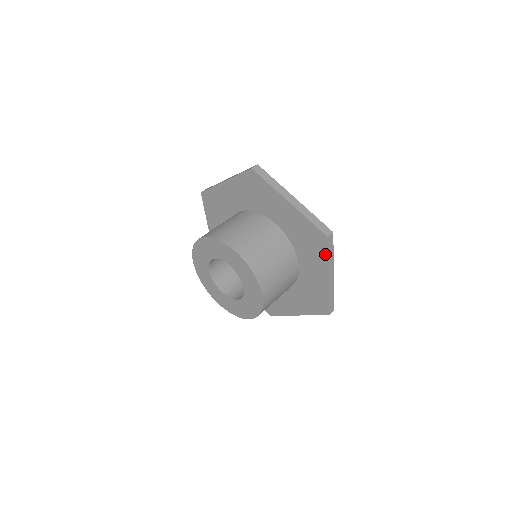
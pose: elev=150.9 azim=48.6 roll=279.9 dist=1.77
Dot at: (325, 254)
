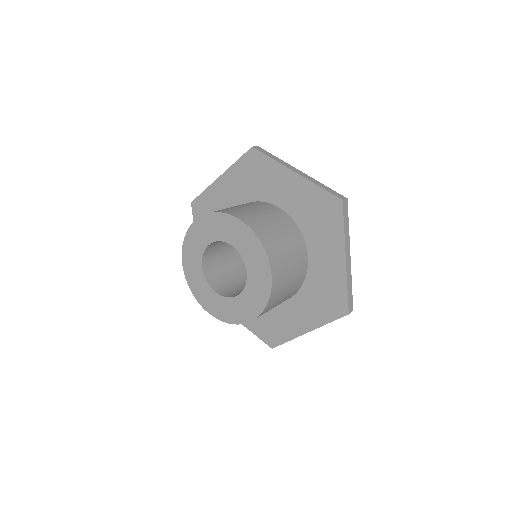
Dot at: (340, 225)
